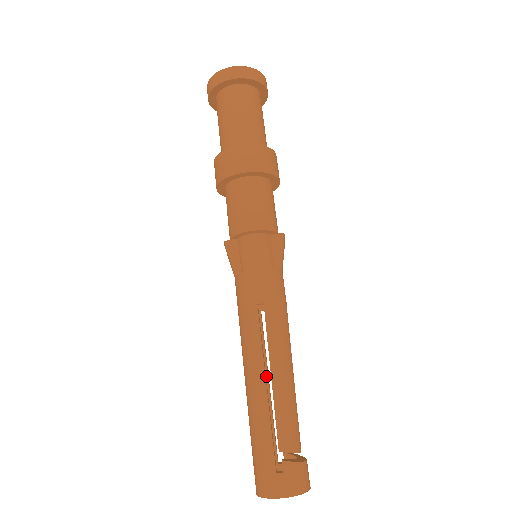
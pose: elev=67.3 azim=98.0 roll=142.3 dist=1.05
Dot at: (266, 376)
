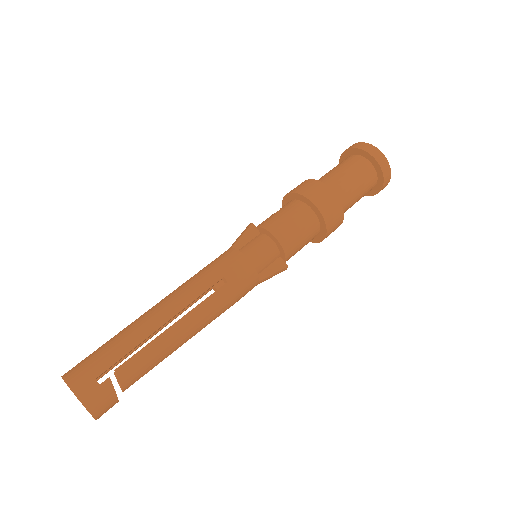
Dot at: occluded
